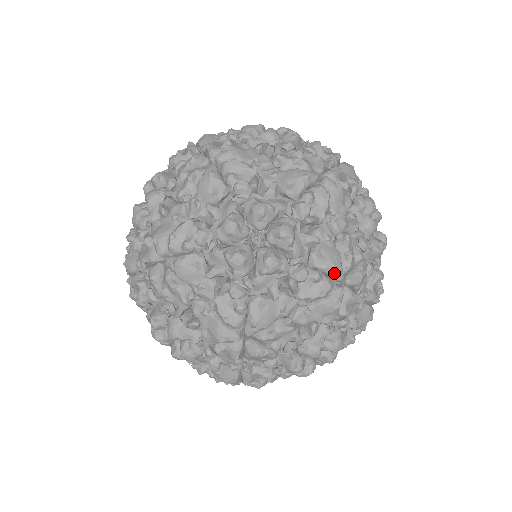
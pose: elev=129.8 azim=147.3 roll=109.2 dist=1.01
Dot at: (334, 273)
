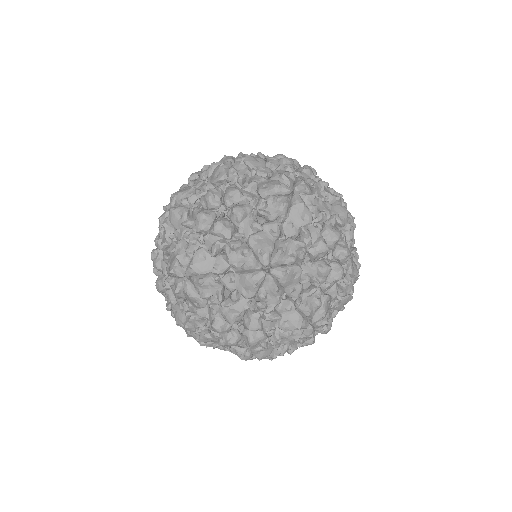
Dot at: (260, 256)
